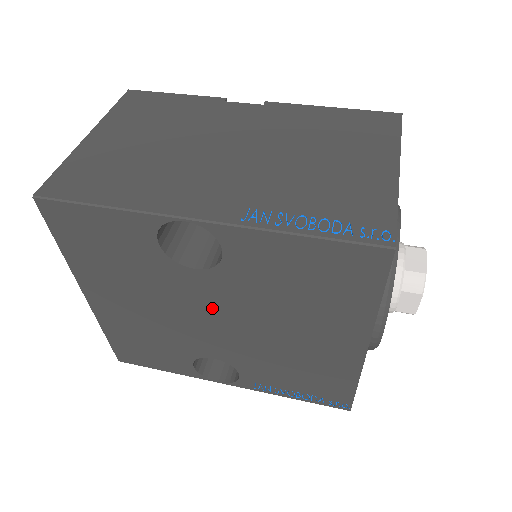
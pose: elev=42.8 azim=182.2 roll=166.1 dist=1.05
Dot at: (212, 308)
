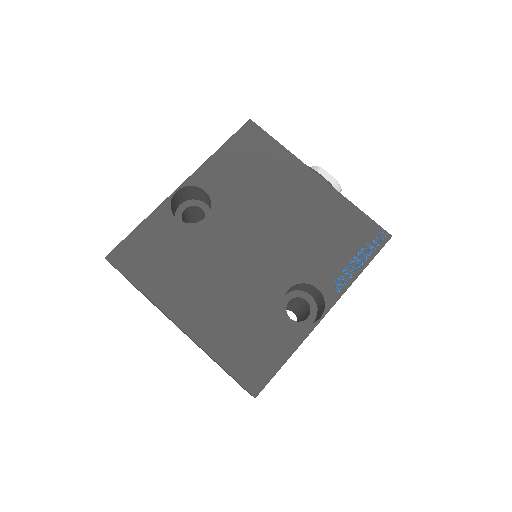
Dot at: (239, 238)
